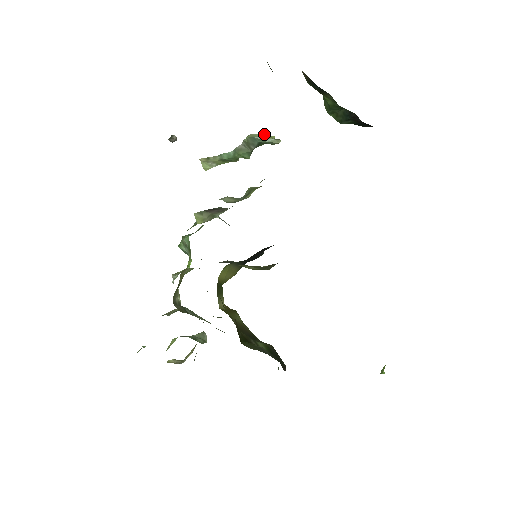
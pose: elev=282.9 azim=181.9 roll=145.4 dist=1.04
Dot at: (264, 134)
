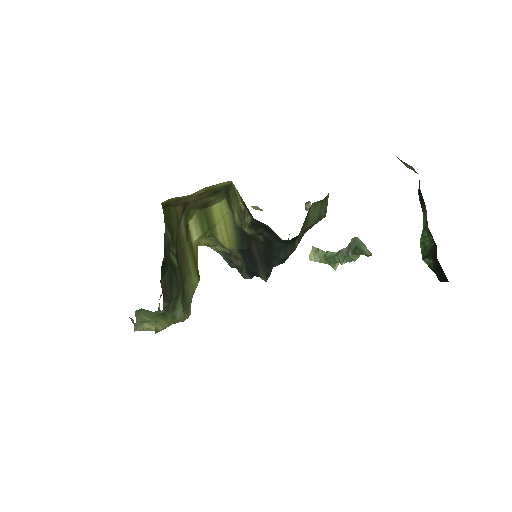
Dot at: occluded
